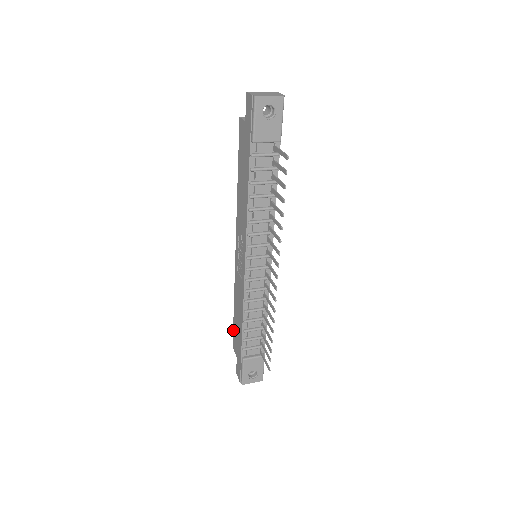
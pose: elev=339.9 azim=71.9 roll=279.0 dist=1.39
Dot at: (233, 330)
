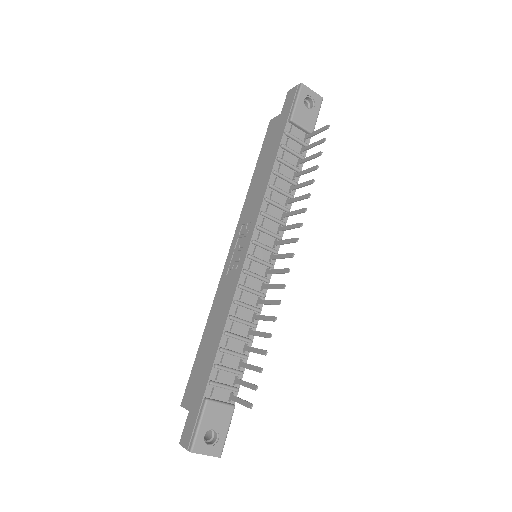
Dot at: (191, 373)
